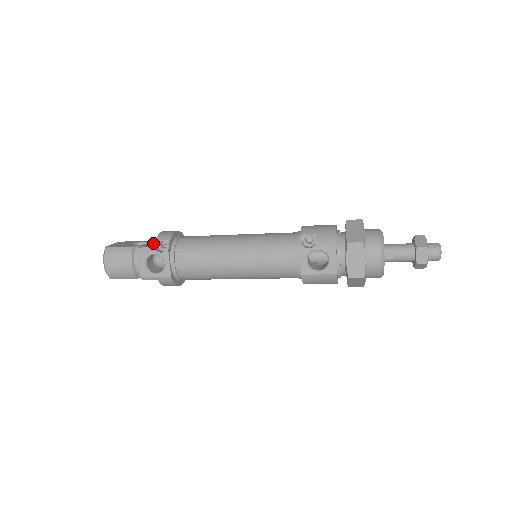
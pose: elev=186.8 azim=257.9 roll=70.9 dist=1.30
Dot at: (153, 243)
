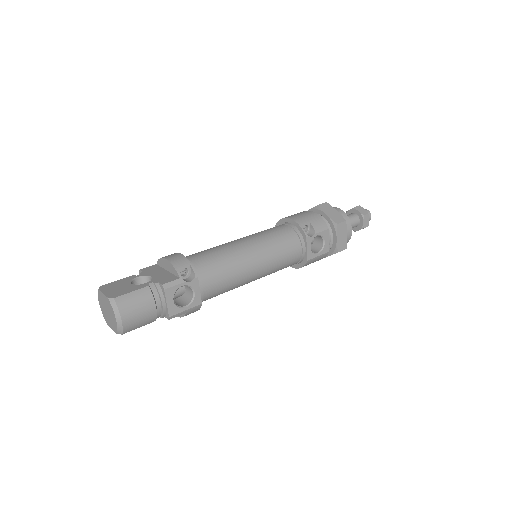
Dot at: (159, 275)
